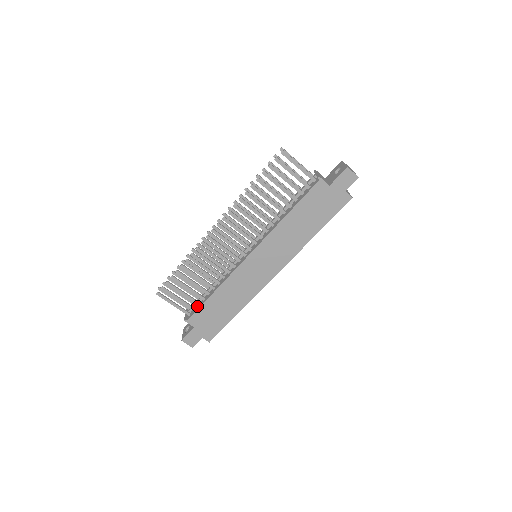
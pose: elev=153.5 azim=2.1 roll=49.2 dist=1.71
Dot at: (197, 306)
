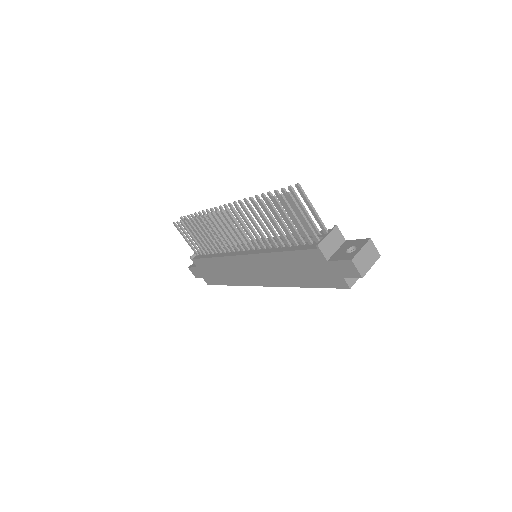
Dot at: (203, 254)
